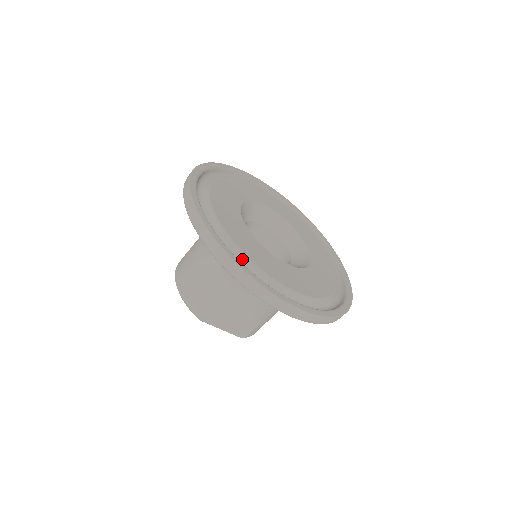
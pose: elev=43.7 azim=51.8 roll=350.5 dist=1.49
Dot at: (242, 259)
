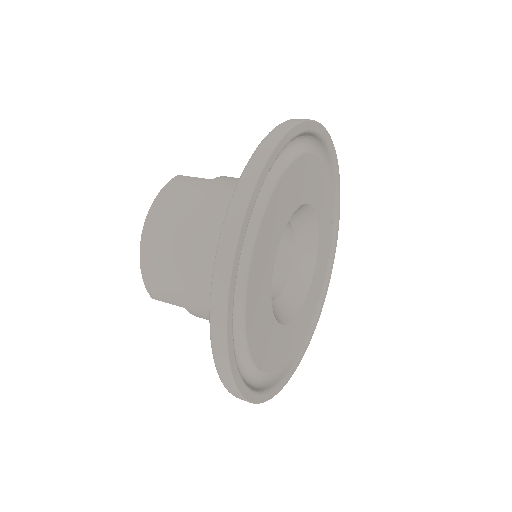
Dot at: (246, 364)
